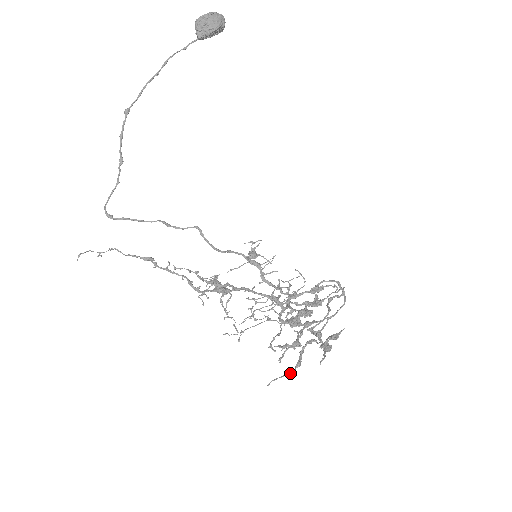
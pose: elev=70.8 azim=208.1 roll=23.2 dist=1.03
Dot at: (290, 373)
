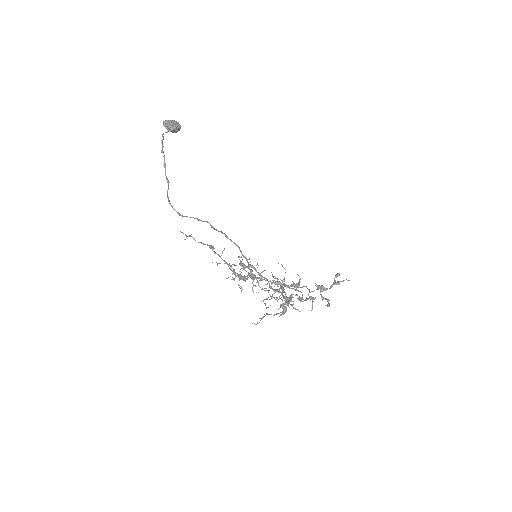
Dot at: occluded
